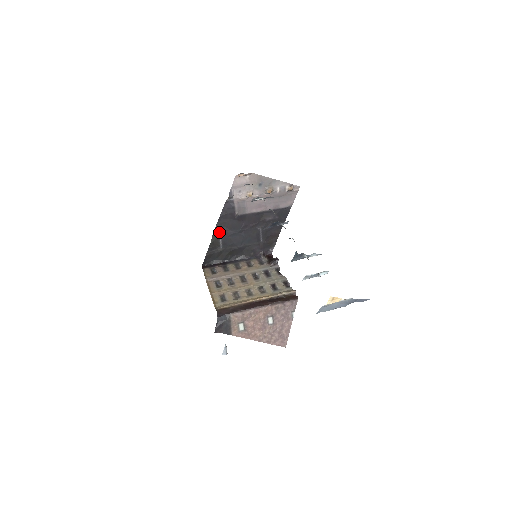
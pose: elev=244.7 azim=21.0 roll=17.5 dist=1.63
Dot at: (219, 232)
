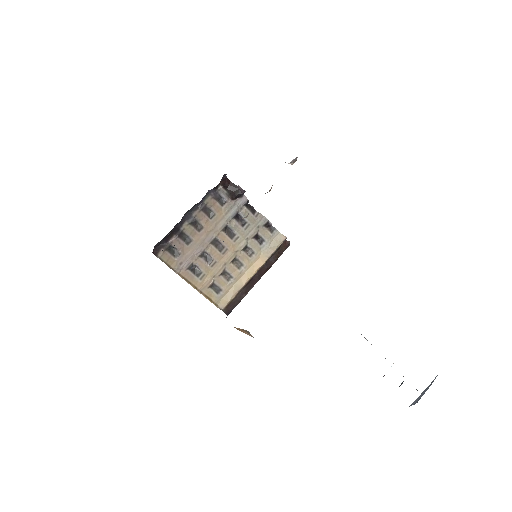
Dot at: occluded
